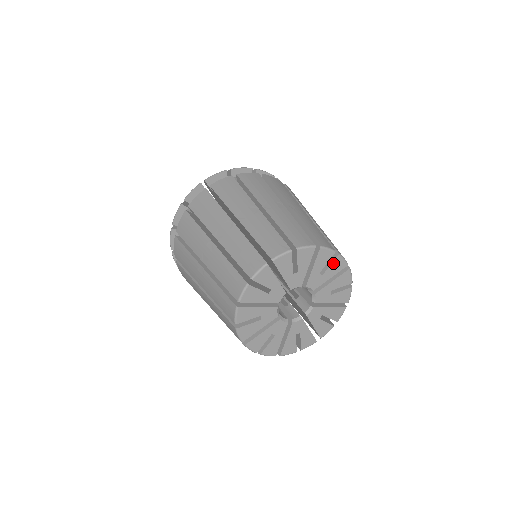
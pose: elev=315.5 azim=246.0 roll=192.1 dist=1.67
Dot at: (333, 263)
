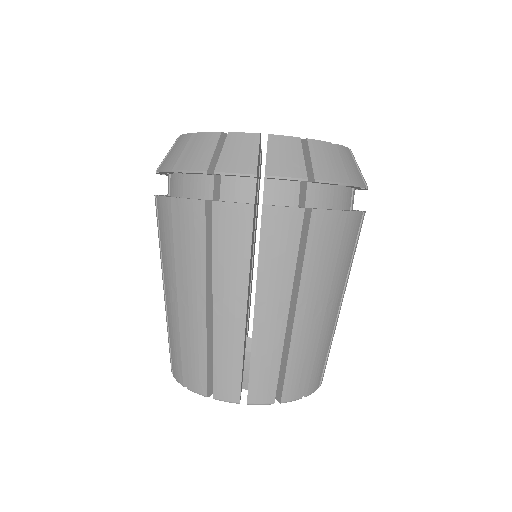
Dot at: occluded
